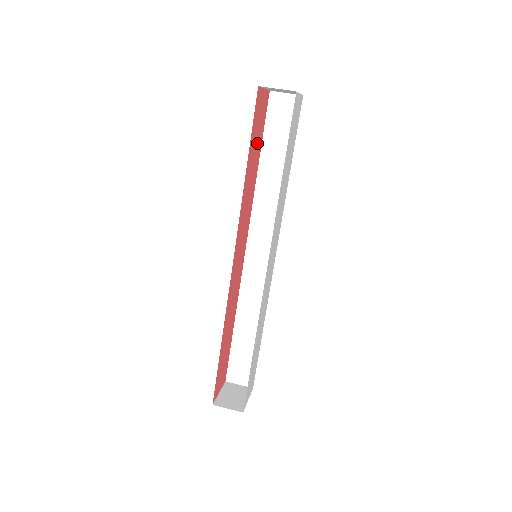
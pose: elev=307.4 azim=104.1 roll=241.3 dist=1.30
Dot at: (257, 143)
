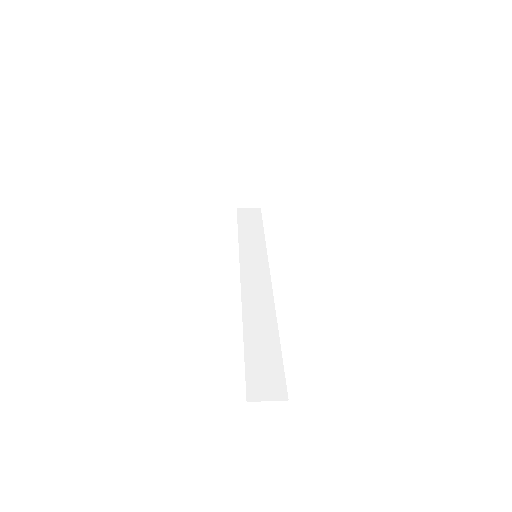
Dot at: occluded
